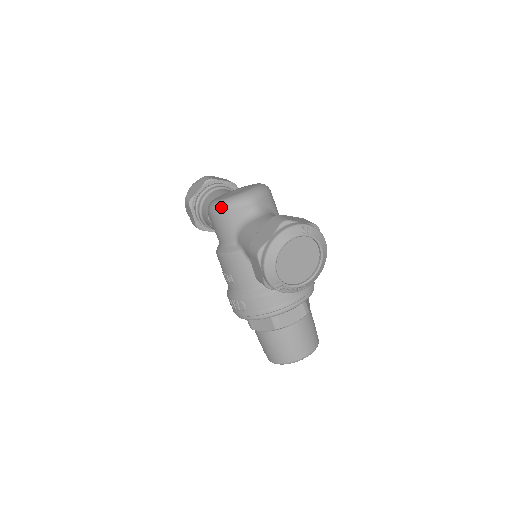
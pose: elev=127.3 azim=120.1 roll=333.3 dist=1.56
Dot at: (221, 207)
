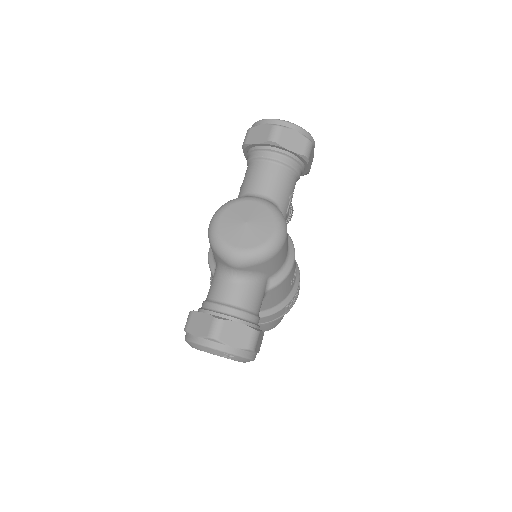
Dot at: (210, 240)
